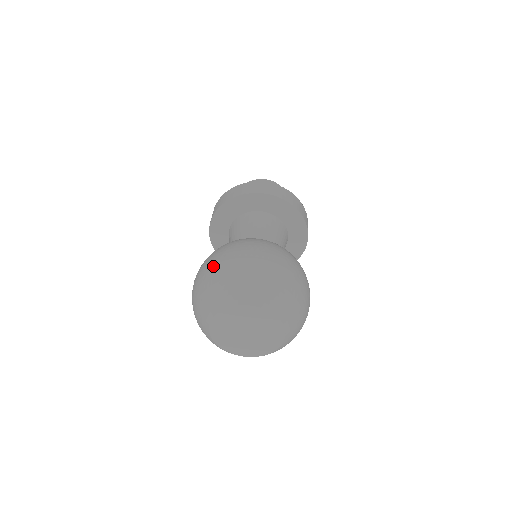
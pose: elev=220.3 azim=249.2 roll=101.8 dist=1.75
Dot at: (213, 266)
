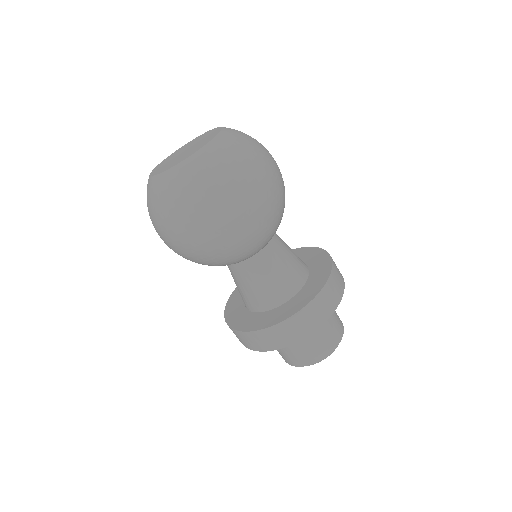
Dot at: occluded
